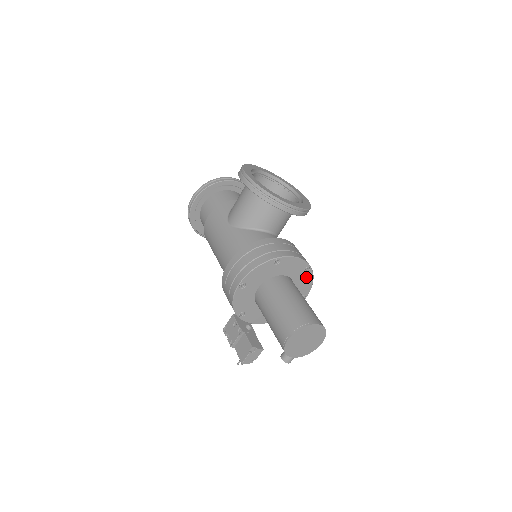
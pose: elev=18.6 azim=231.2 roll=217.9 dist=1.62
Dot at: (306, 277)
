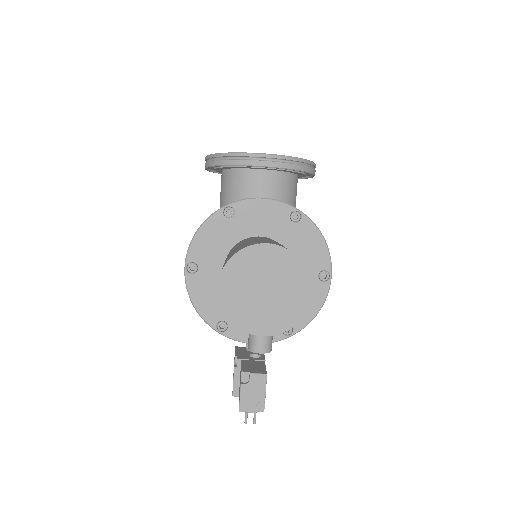
Dot at: (304, 233)
